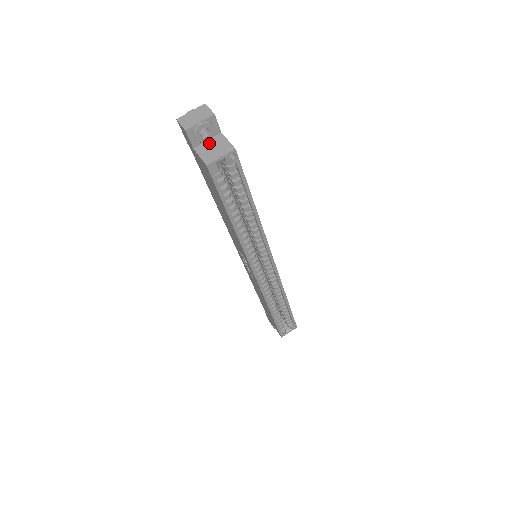
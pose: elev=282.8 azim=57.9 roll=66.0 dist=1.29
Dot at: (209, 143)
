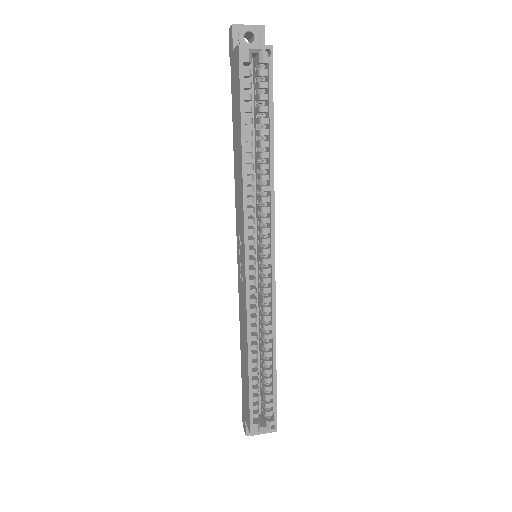
Dot at: occluded
